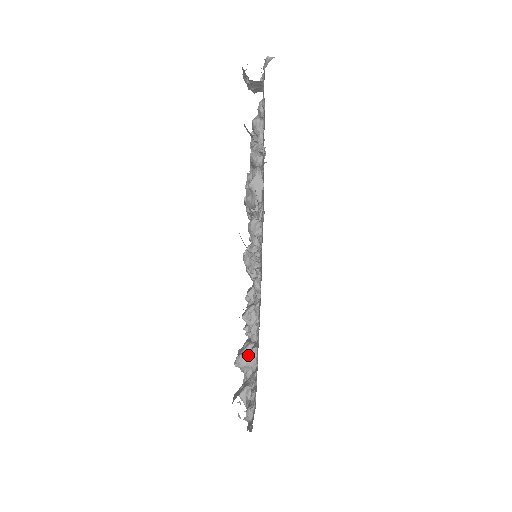
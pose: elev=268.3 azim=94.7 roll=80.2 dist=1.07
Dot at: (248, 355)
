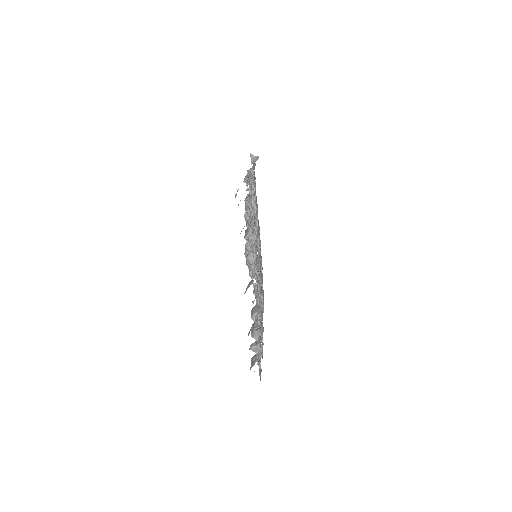
Dot at: (256, 347)
